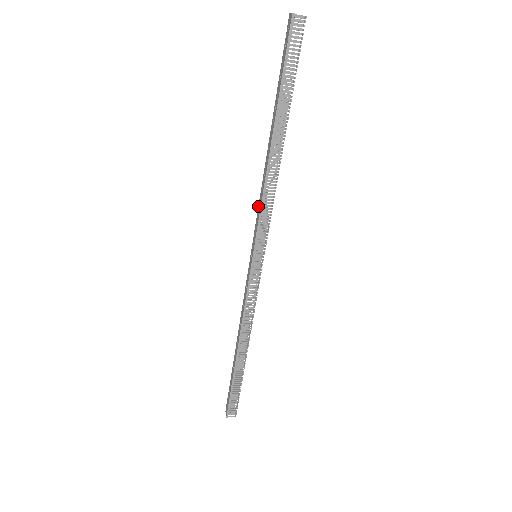
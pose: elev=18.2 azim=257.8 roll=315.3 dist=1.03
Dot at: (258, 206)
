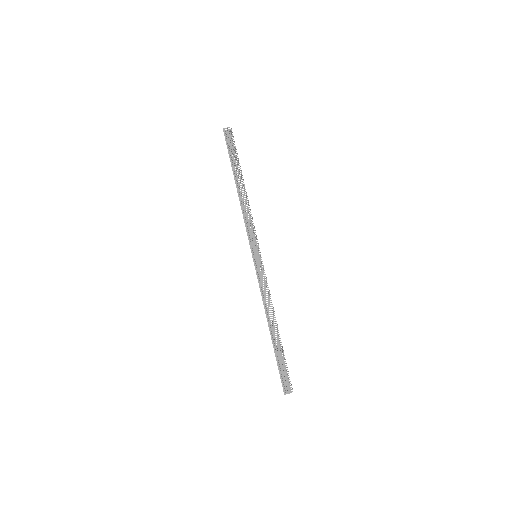
Dot at: (247, 226)
